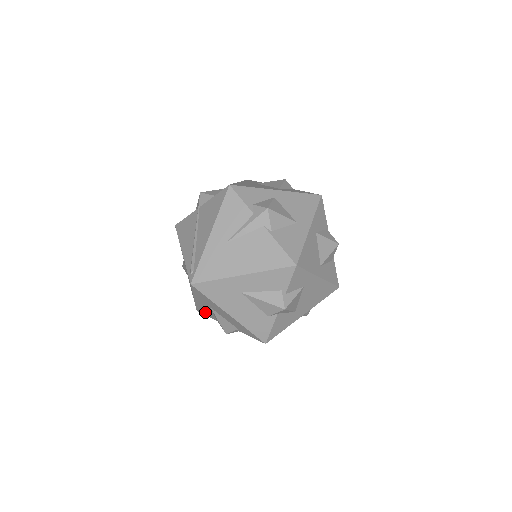
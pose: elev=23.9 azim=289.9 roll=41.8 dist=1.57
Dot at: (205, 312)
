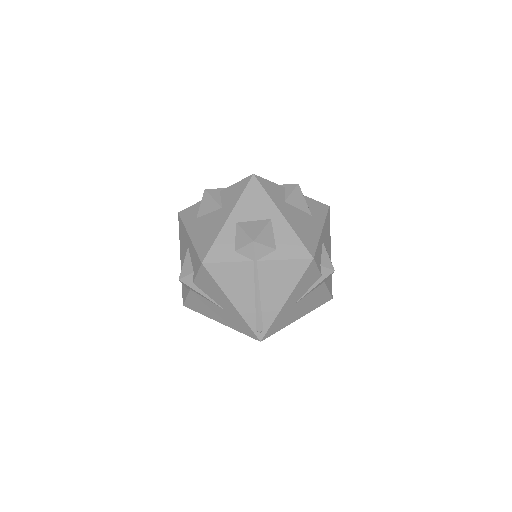
Dot at: occluded
